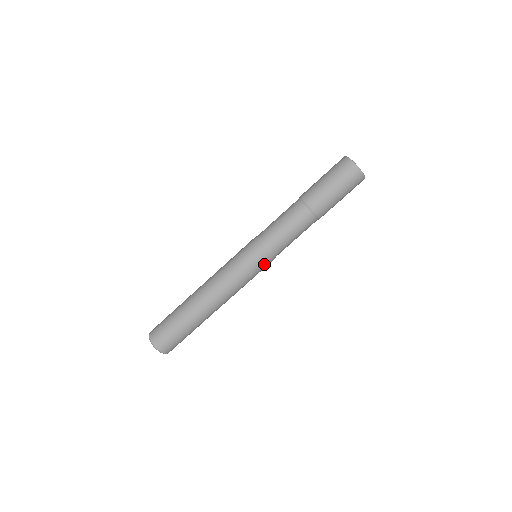
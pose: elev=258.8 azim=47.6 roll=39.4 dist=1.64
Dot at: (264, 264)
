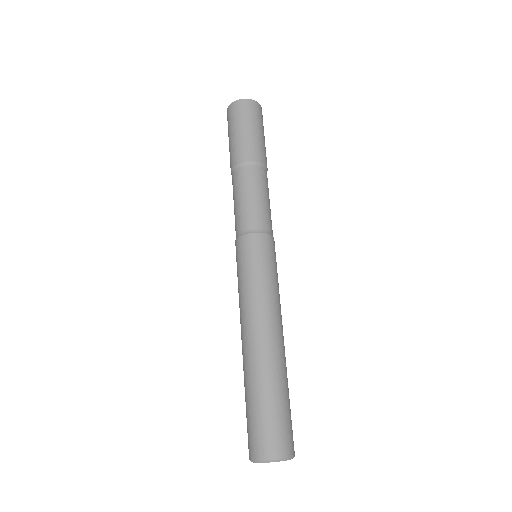
Dot at: (266, 247)
